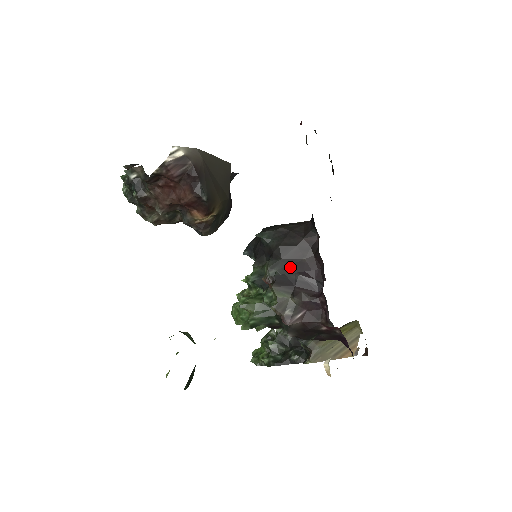
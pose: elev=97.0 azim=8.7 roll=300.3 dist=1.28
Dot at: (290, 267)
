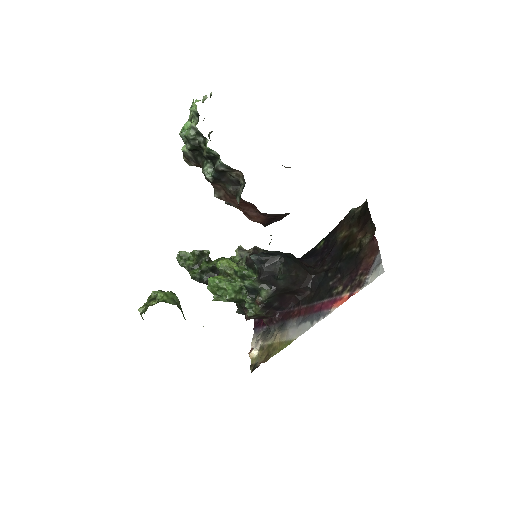
Dot at: (277, 298)
